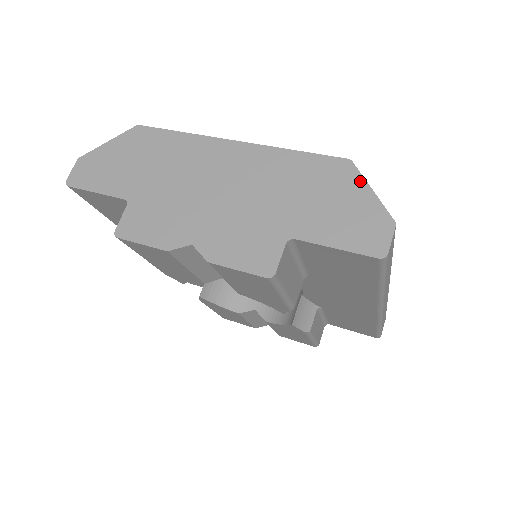
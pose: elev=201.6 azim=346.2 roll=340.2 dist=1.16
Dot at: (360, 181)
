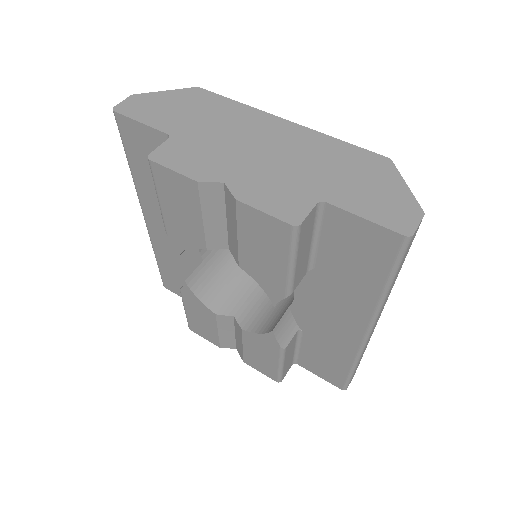
Dot at: (396, 175)
